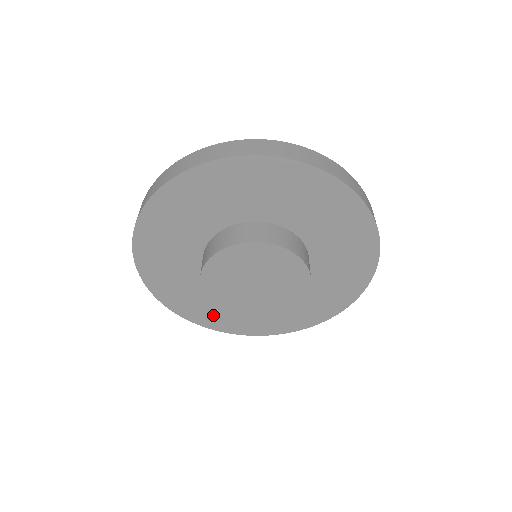
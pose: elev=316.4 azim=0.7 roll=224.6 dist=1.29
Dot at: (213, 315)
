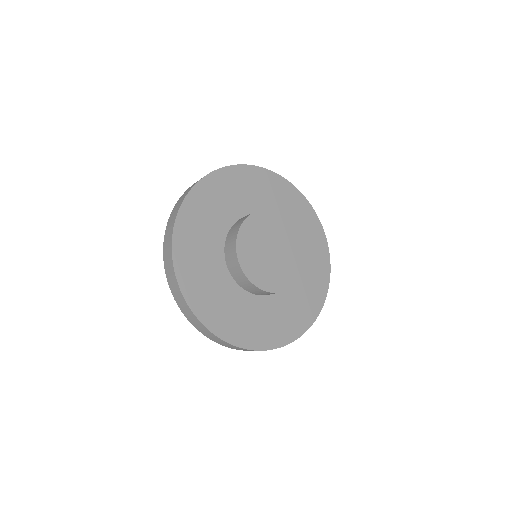
Dot at: (222, 315)
